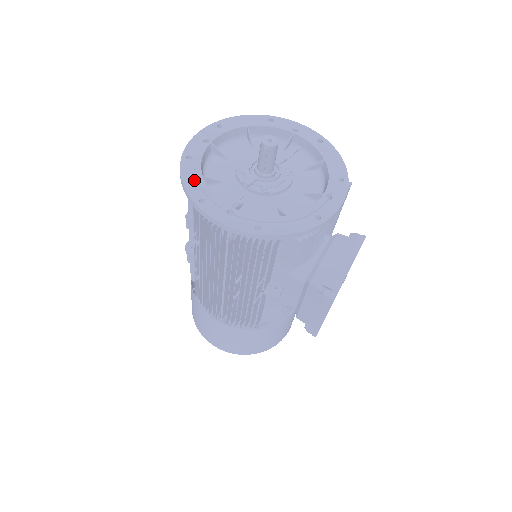
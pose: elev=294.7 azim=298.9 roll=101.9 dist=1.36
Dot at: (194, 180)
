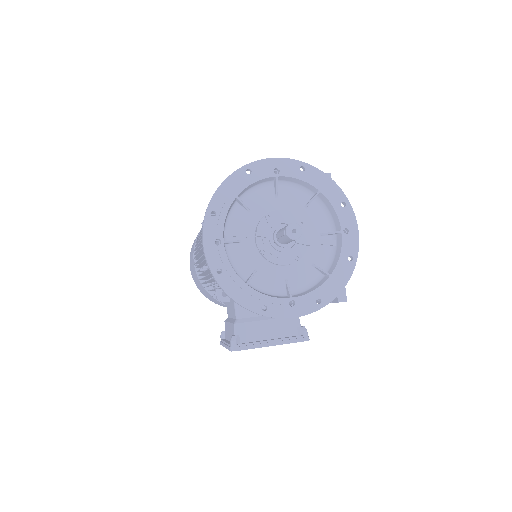
Dot at: (229, 193)
